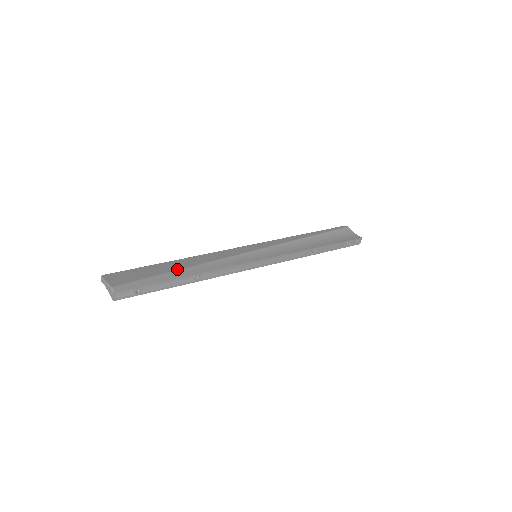
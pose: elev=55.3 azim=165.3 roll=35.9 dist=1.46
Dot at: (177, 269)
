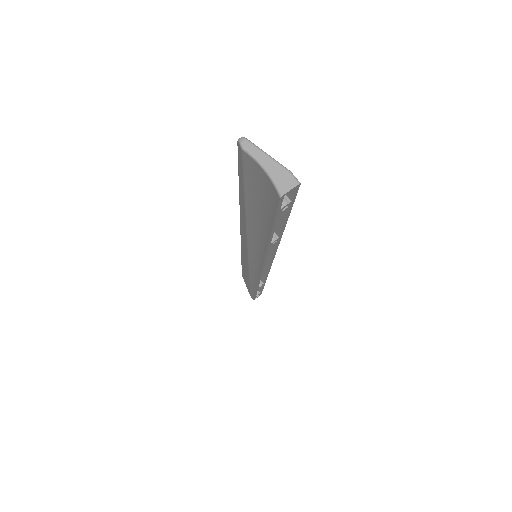
Dot at: occluded
